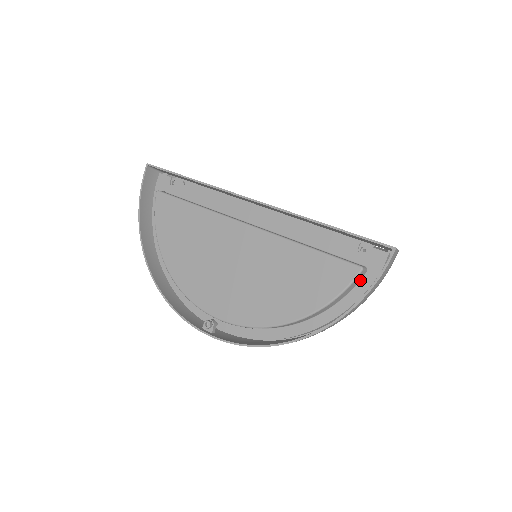
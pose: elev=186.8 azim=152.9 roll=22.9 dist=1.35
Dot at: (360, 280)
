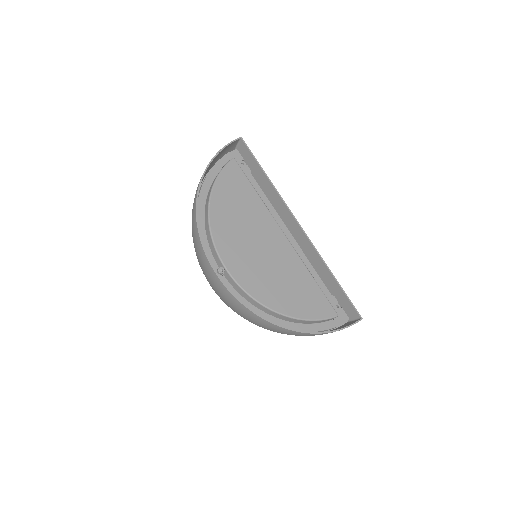
Dot at: (328, 321)
